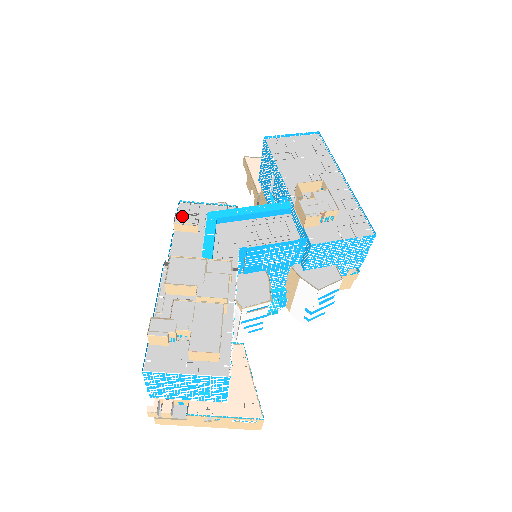
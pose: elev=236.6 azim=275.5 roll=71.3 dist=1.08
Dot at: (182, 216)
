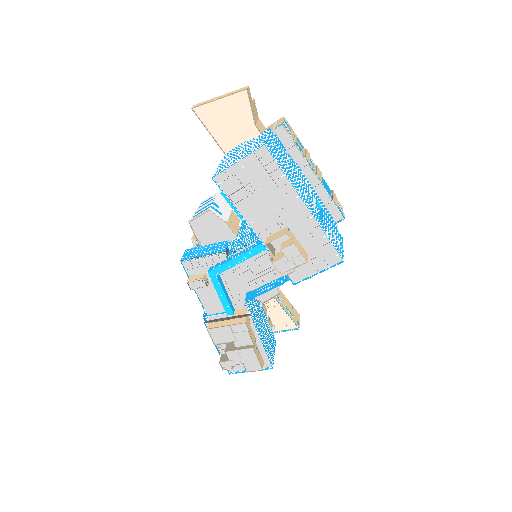
Dot at: (193, 283)
